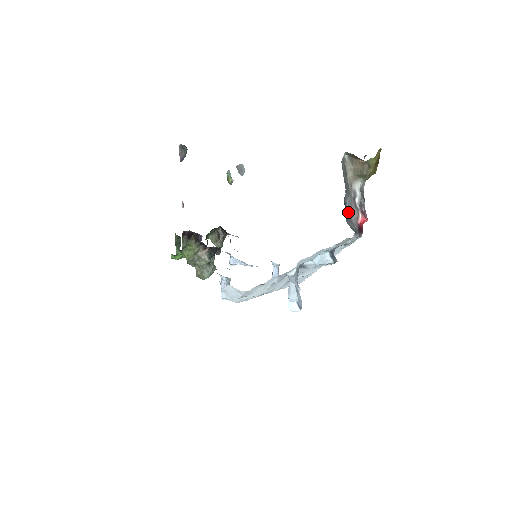
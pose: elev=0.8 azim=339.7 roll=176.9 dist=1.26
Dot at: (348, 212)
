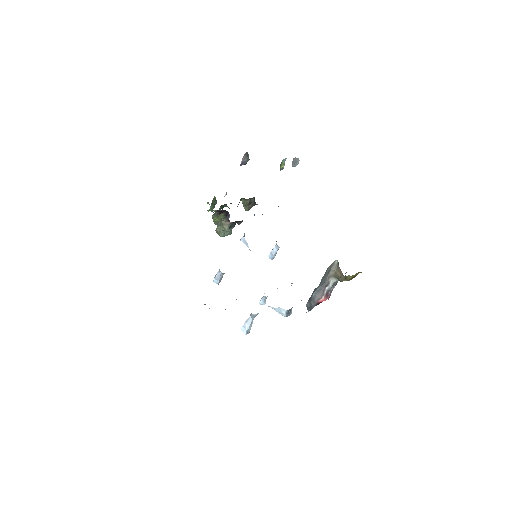
Dot at: (316, 293)
